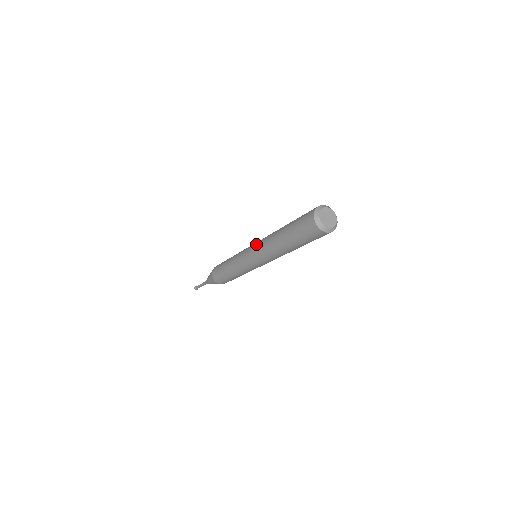
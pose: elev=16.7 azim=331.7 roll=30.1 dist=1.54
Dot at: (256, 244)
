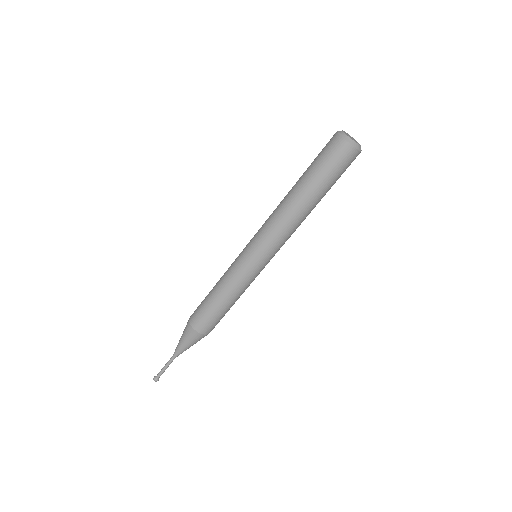
Dot at: occluded
